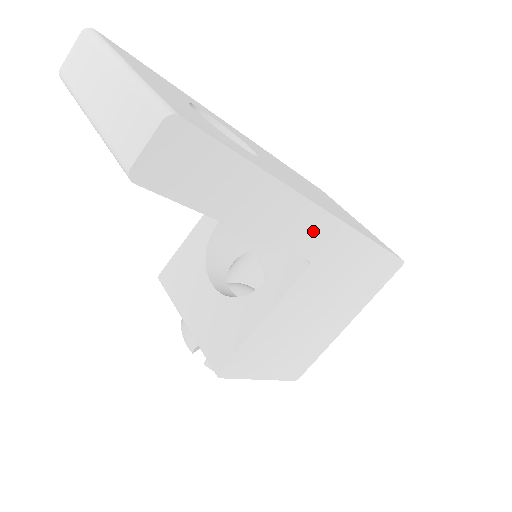
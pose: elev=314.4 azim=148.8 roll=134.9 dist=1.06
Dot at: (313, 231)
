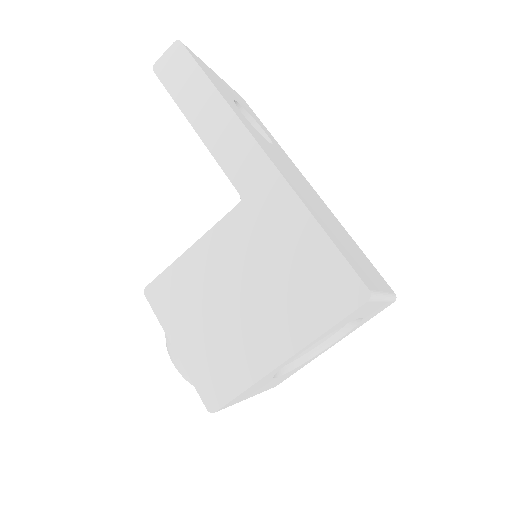
Dot at: (246, 160)
